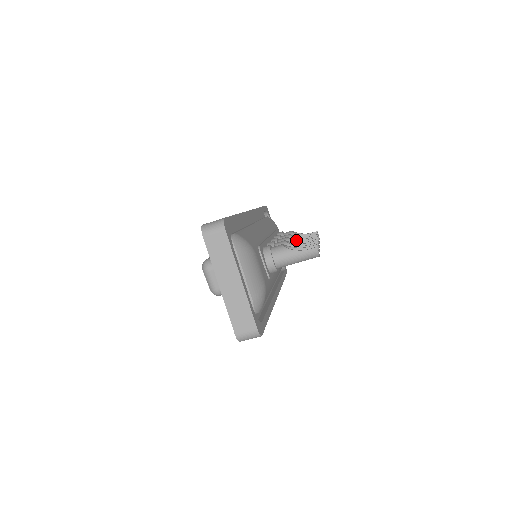
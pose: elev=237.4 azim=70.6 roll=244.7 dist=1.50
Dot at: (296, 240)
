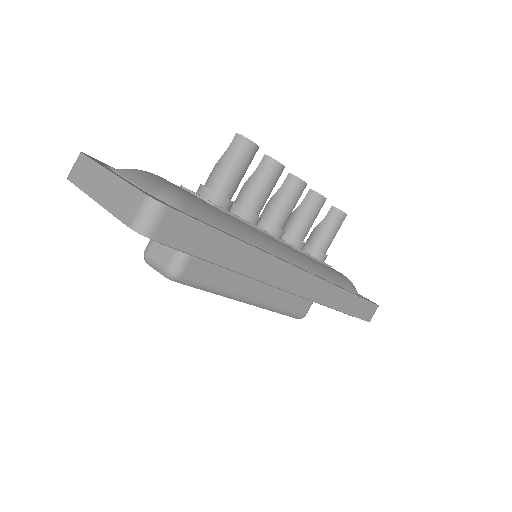
Dot at: occluded
